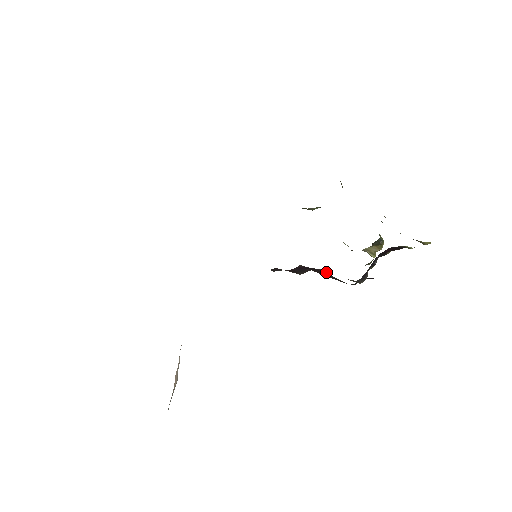
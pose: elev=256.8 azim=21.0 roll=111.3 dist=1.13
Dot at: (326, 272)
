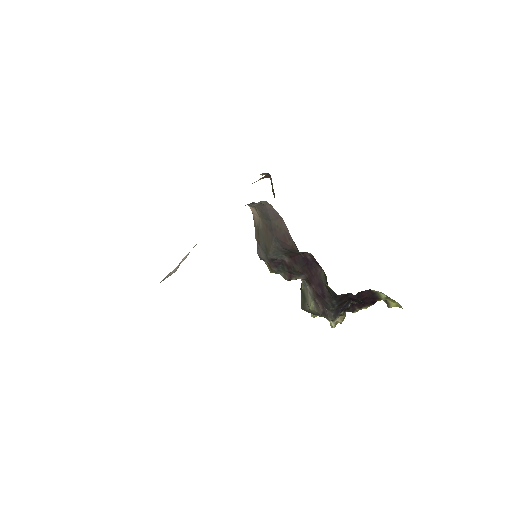
Dot at: (322, 273)
